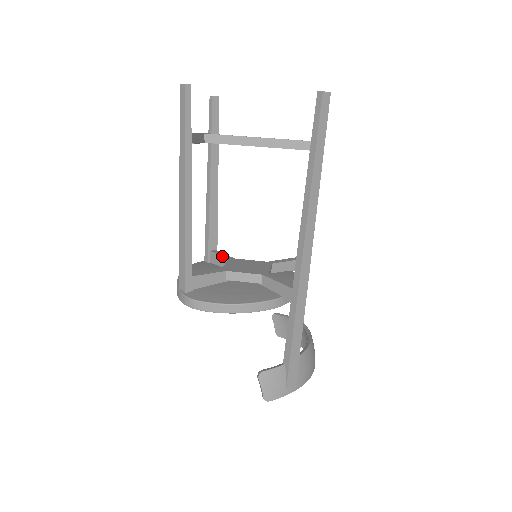
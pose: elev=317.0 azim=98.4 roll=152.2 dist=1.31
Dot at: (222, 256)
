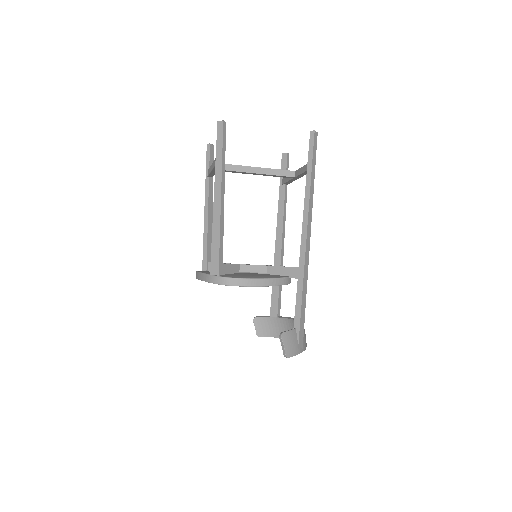
Dot at: occluded
